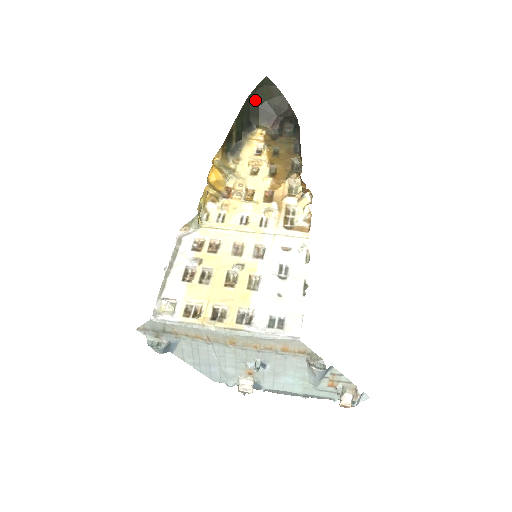
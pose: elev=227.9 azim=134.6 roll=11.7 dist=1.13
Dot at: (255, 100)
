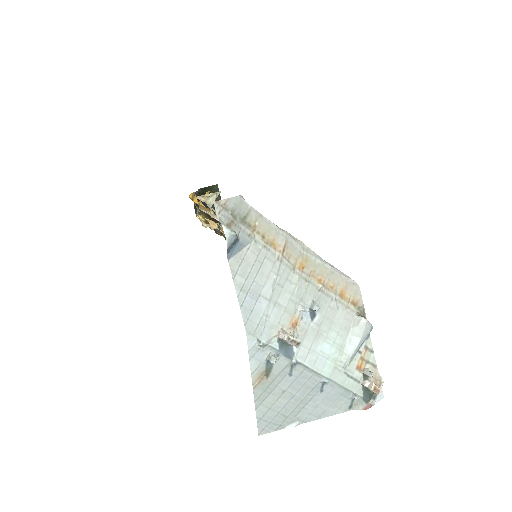
Dot at: occluded
